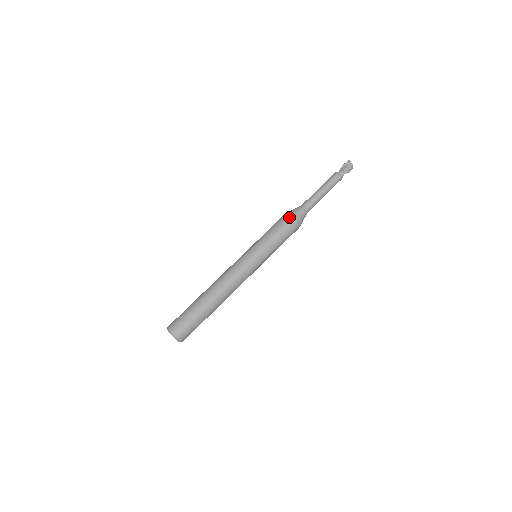
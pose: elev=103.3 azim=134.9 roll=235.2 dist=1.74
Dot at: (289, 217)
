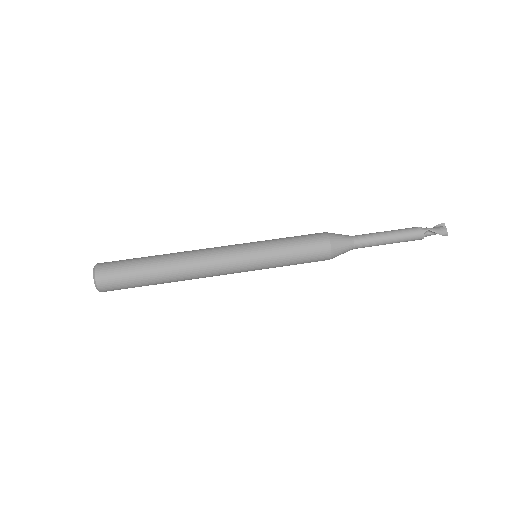
Dot at: (323, 232)
